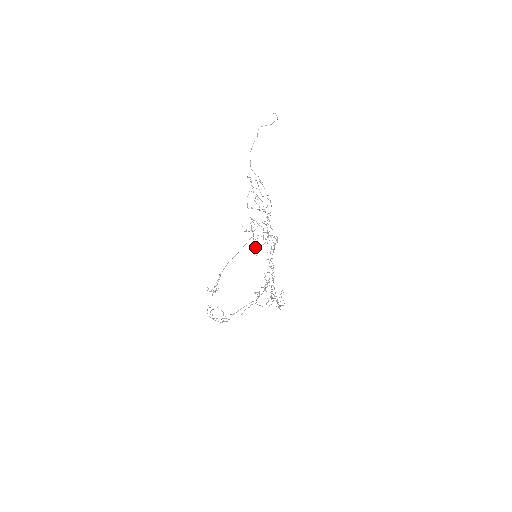
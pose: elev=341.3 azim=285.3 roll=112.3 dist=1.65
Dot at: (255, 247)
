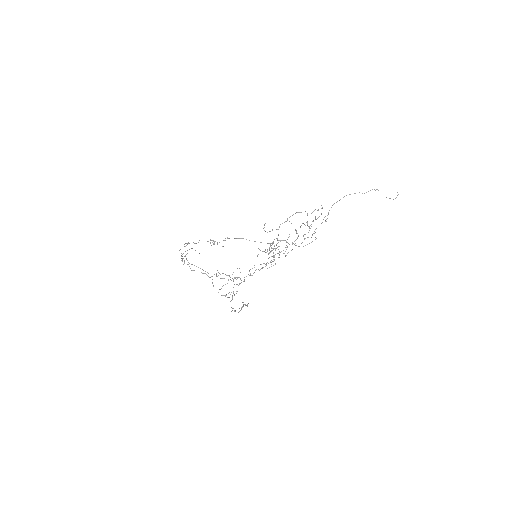
Dot at: (264, 251)
